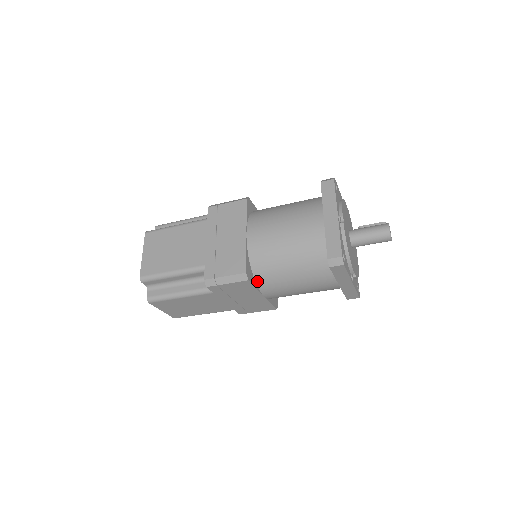
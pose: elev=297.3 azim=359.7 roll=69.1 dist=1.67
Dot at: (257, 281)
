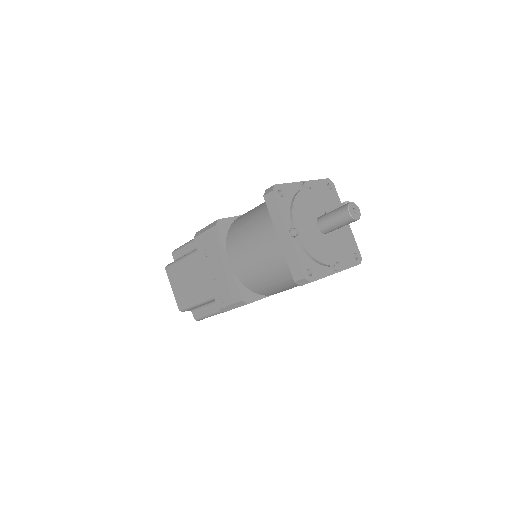
Dot at: (259, 293)
